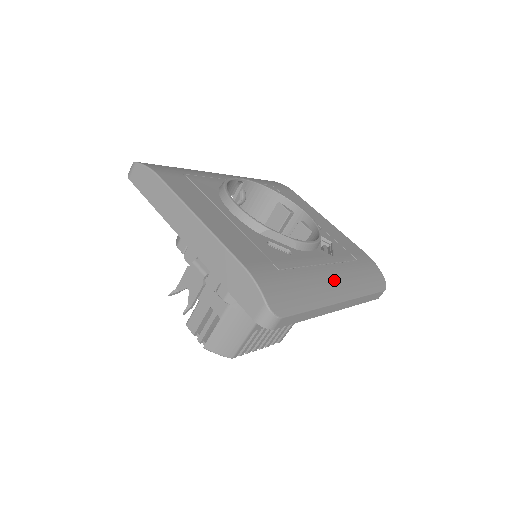
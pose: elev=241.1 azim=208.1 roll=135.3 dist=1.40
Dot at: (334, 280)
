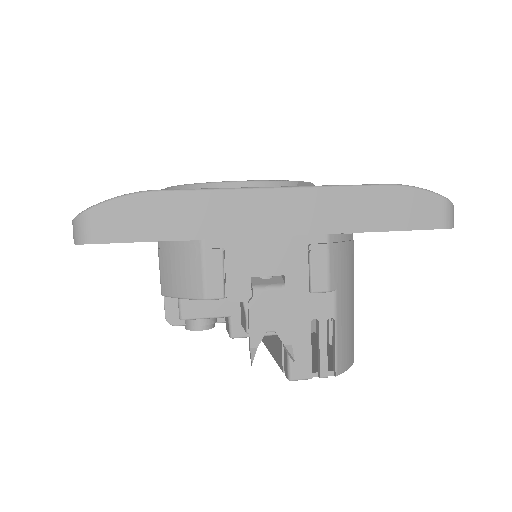
Dot at: occluded
